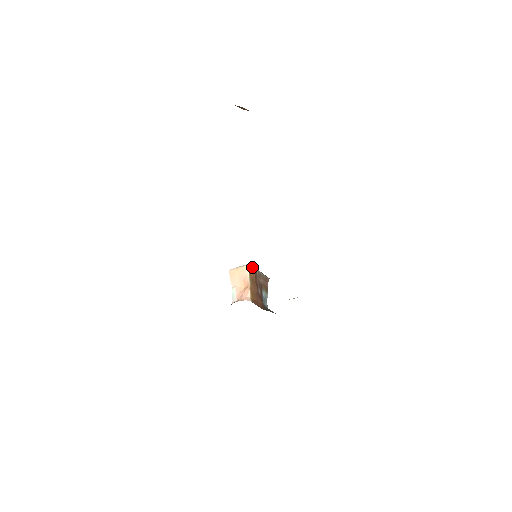
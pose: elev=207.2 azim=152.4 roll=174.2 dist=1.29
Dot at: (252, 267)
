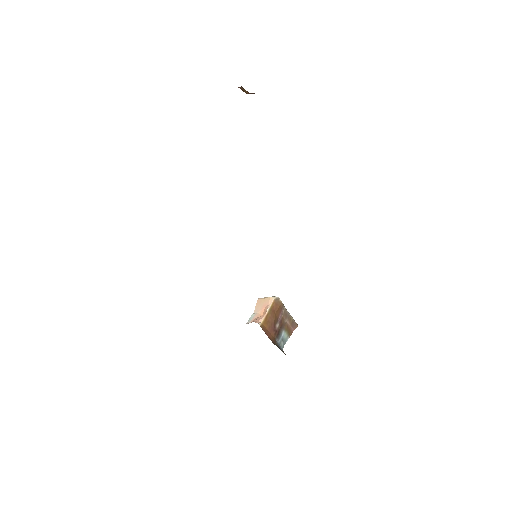
Dot at: (278, 300)
